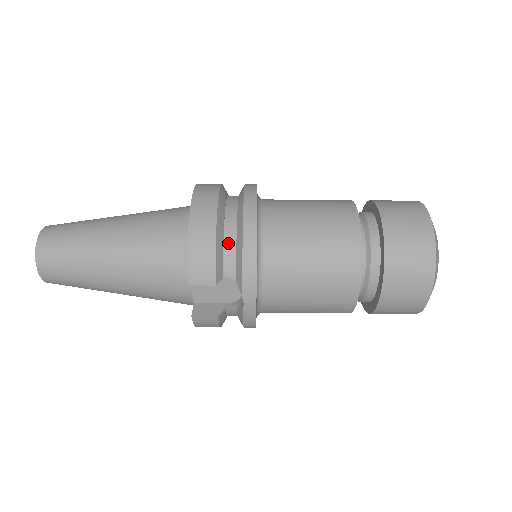
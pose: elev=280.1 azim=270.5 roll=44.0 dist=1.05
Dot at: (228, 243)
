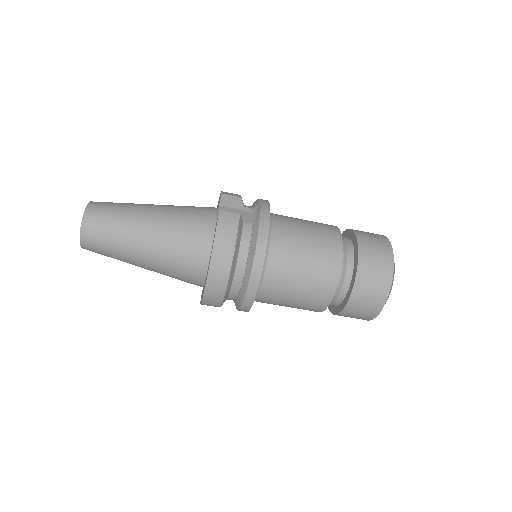
Dot at: occluded
